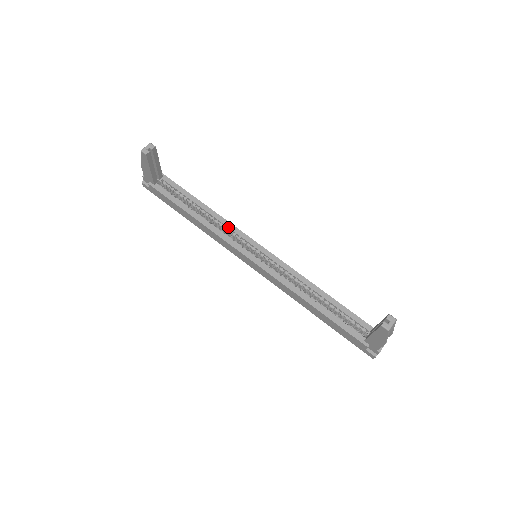
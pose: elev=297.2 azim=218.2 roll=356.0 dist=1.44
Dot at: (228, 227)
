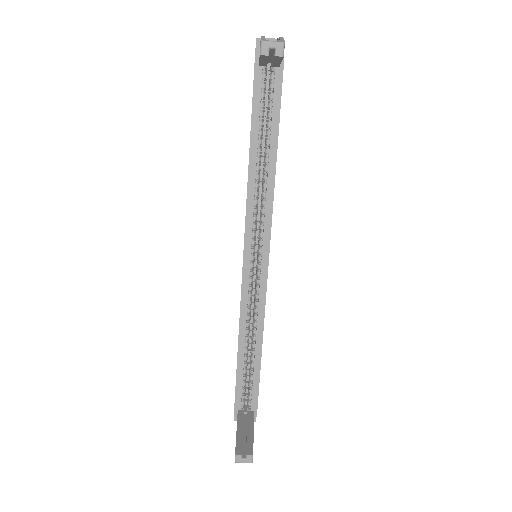
Dot at: (266, 206)
